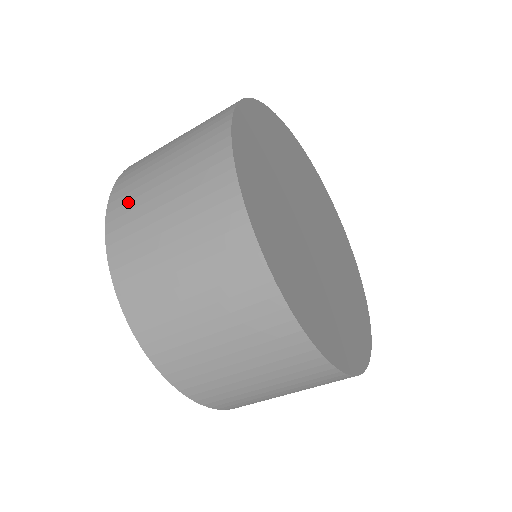
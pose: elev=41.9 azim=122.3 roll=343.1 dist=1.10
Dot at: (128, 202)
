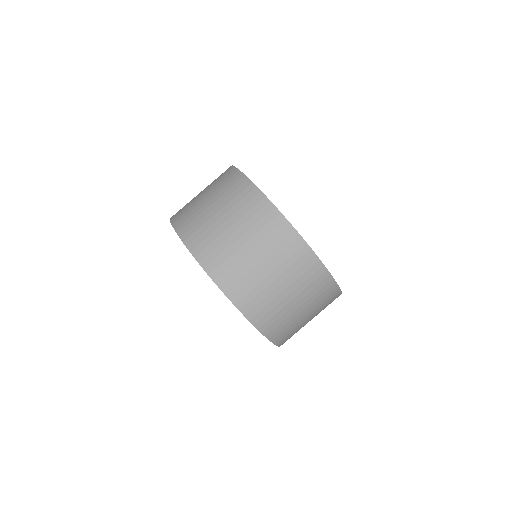
Dot at: (209, 245)
